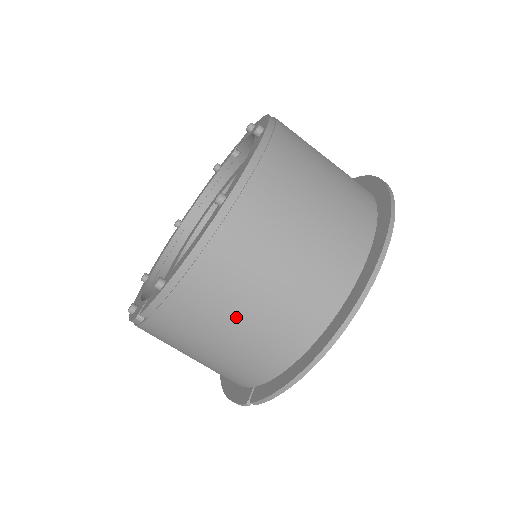
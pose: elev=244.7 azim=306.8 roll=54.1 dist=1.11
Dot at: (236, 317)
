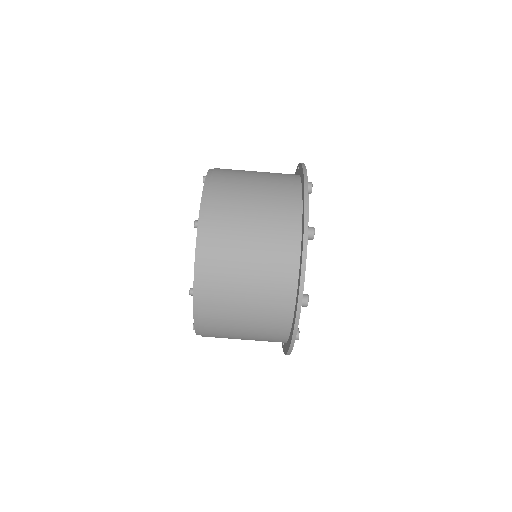
Dot at: (239, 335)
